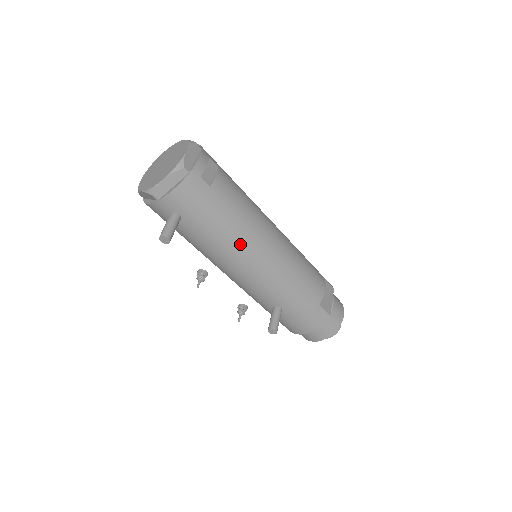
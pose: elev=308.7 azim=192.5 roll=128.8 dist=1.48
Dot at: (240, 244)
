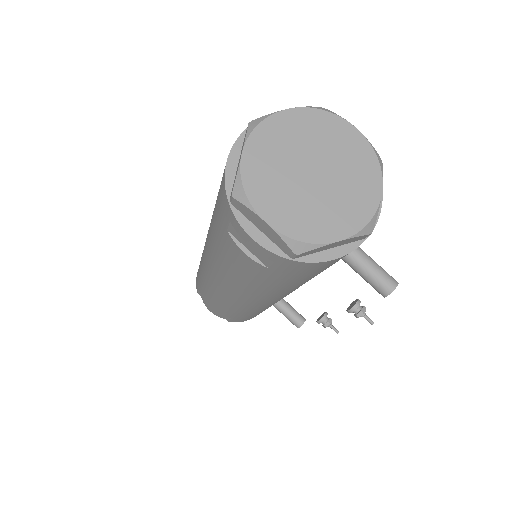
Dot at: occluded
